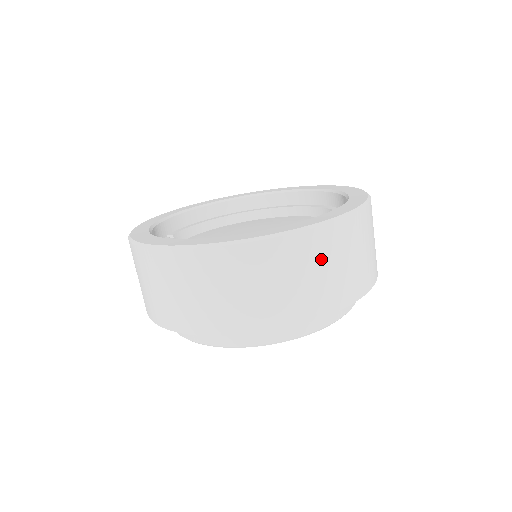
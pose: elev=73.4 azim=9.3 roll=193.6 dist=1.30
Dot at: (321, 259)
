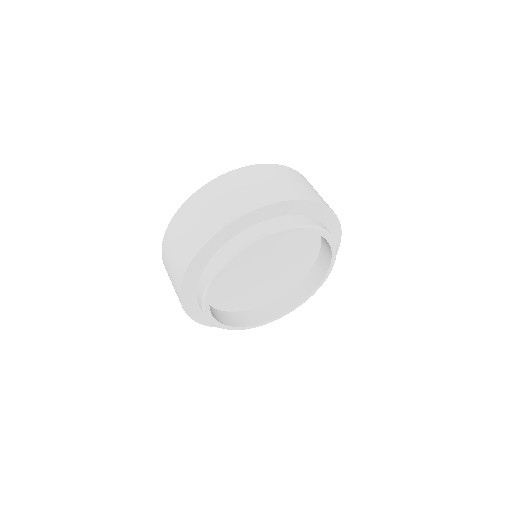
Dot at: occluded
